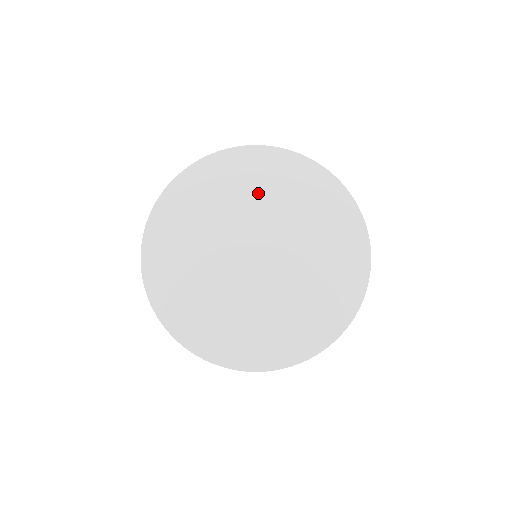
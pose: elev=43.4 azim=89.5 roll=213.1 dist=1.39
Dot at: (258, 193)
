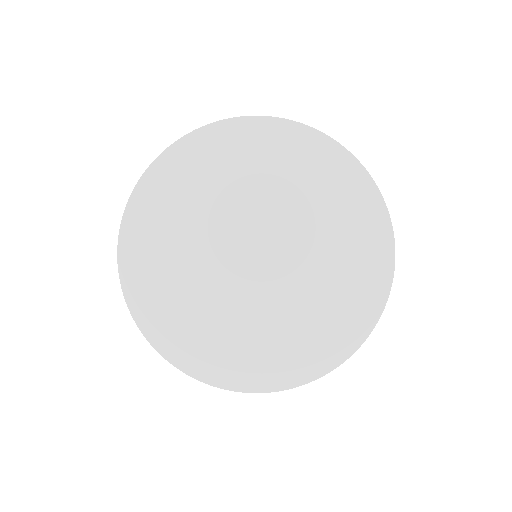
Dot at: (233, 184)
